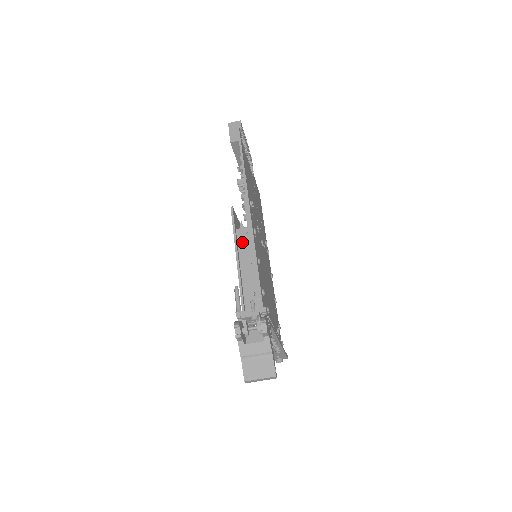
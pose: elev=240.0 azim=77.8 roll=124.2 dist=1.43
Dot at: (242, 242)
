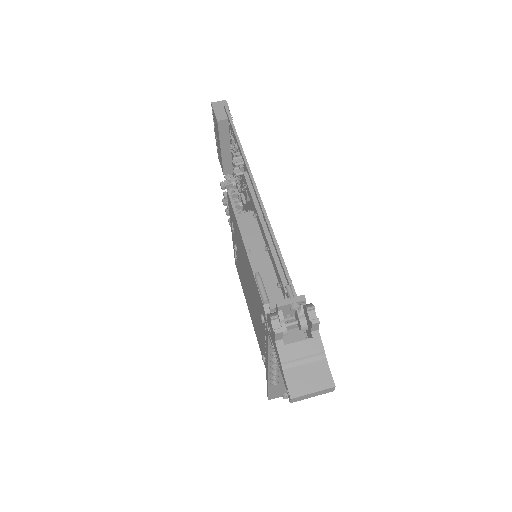
Dot at: (248, 228)
